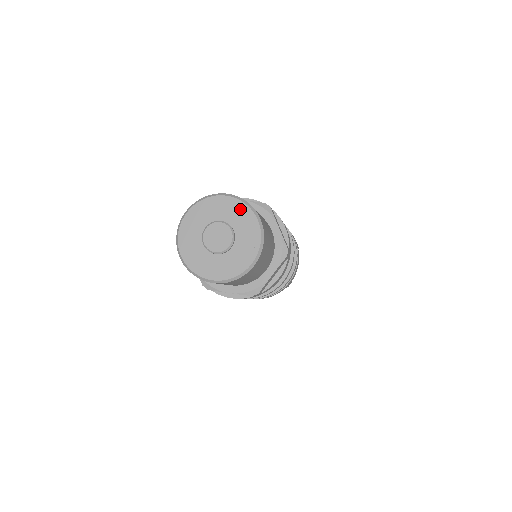
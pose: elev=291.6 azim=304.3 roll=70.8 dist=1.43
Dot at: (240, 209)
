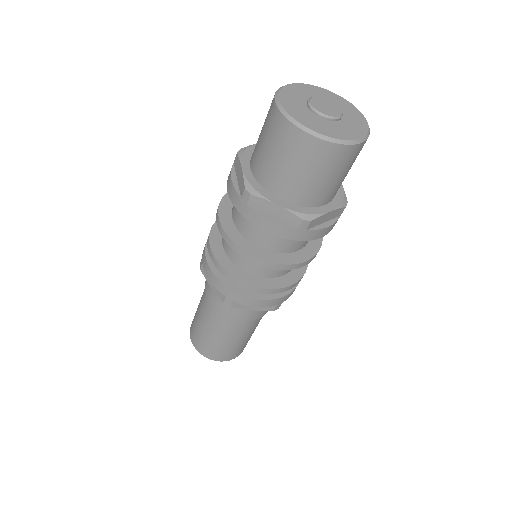
Dot at: (349, 106)
